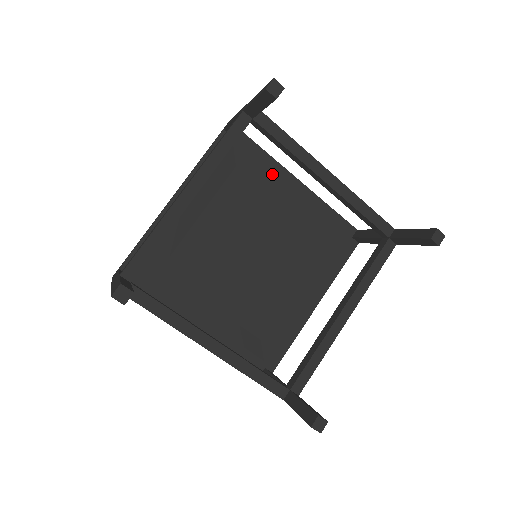
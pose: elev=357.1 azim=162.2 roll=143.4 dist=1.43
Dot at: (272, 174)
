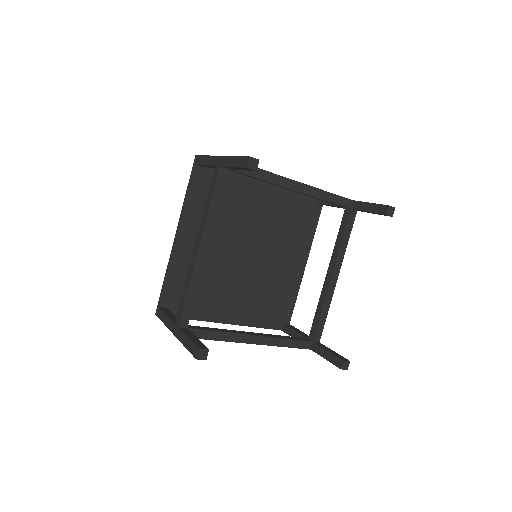
Dot at: (244, 183)
